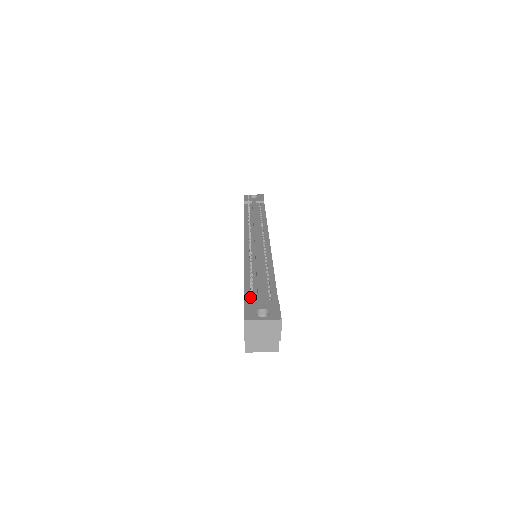
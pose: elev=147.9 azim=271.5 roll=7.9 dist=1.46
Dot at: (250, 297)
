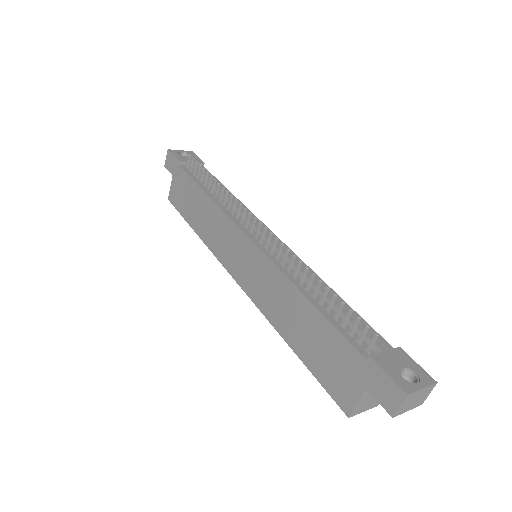
Dot at: (360, 346)
